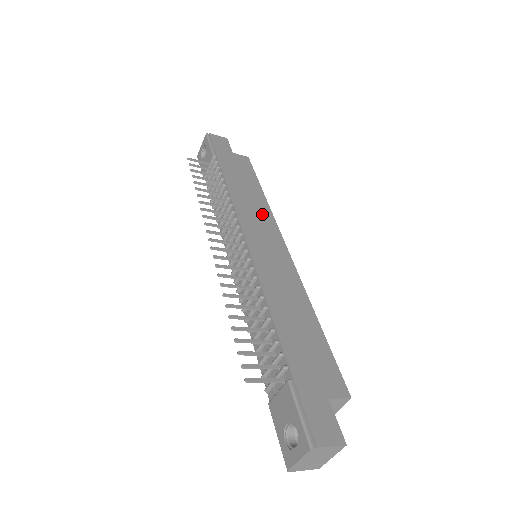
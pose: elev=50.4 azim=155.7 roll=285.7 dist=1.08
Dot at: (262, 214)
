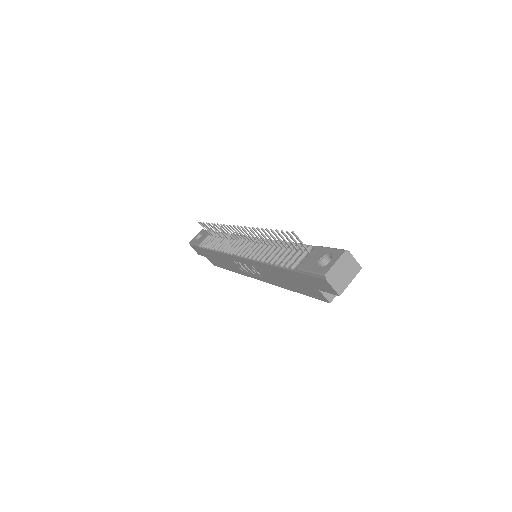
Dot at: occluded
